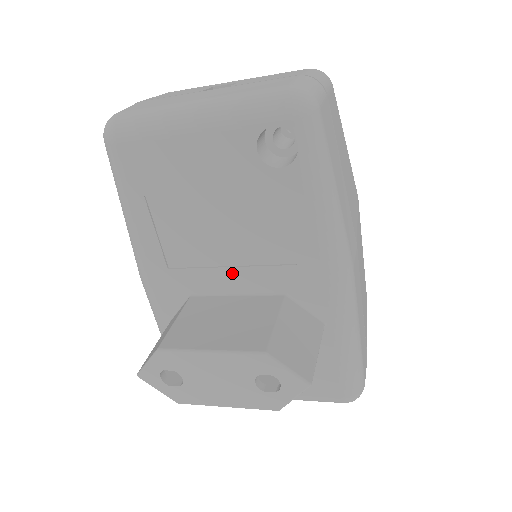
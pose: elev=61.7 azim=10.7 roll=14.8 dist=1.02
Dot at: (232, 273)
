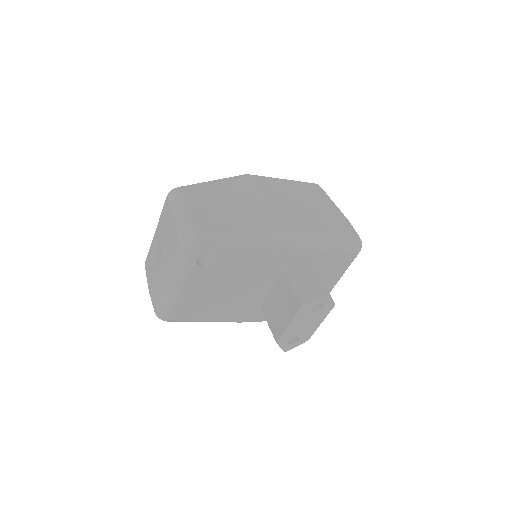
Dot at: (258, 288)
